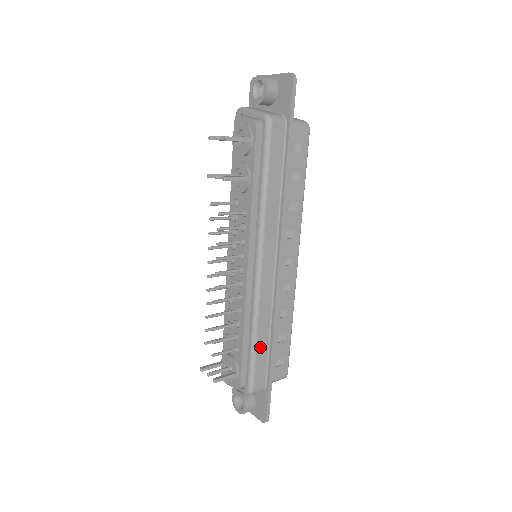
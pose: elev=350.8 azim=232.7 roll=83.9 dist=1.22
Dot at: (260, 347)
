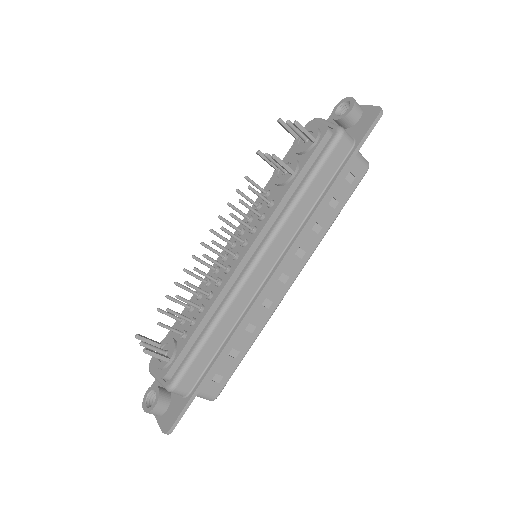
Dot at: (210, 344)
